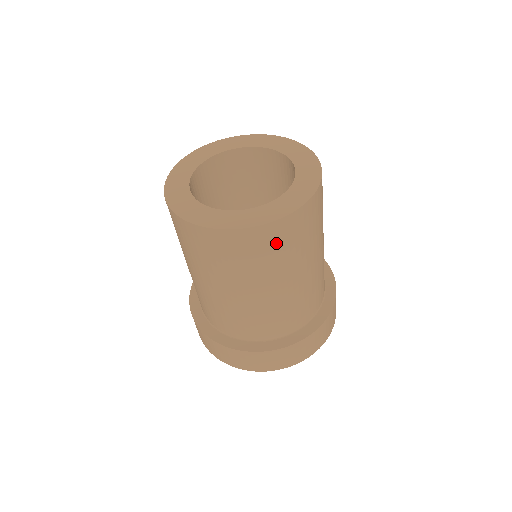
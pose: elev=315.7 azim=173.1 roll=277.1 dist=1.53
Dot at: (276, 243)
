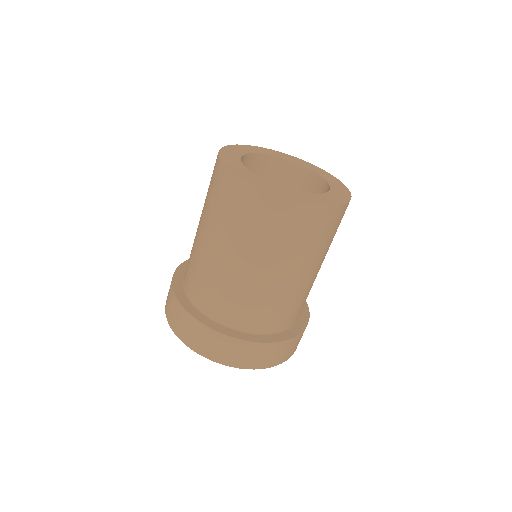
Dot at: occluded
